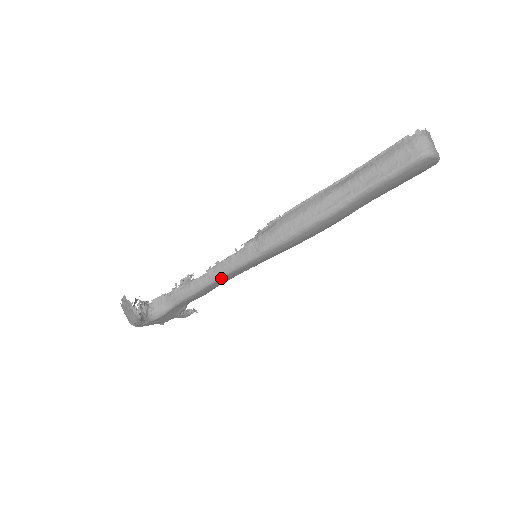
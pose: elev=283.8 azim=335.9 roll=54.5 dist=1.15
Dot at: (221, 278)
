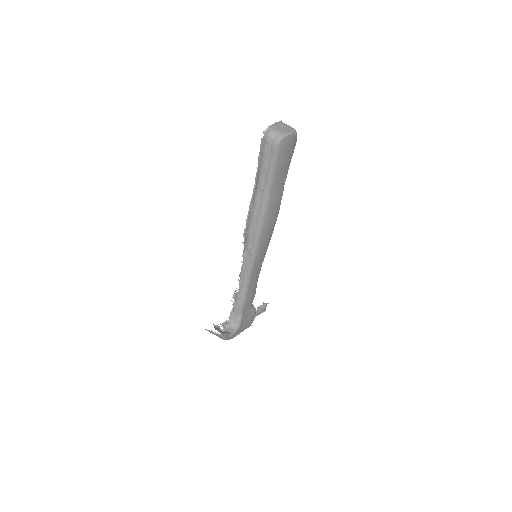
Dot at: (249, 282)
